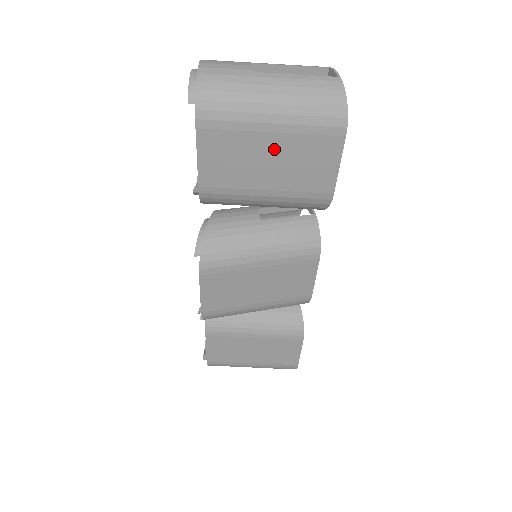
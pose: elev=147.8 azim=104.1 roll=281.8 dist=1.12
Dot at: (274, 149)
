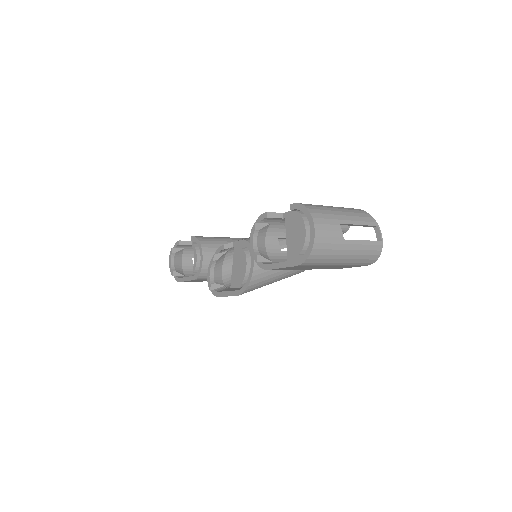
Dot at: occluded
